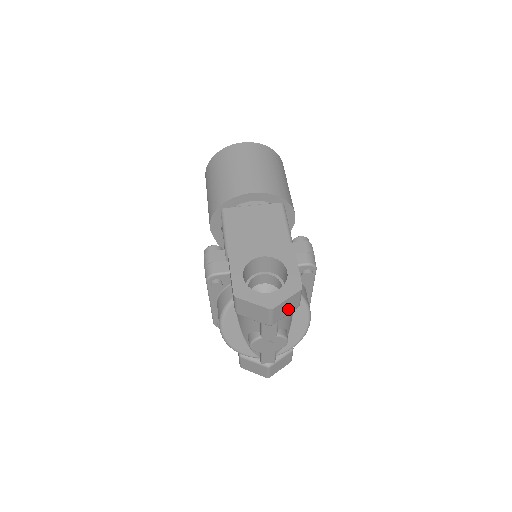
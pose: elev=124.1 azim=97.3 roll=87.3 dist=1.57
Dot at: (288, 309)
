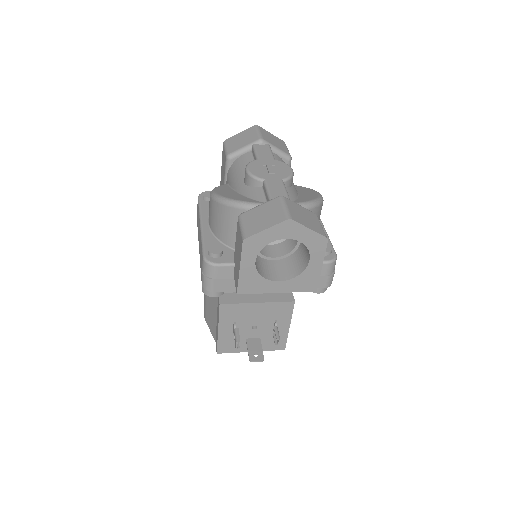
Dot at: (277, 145)
